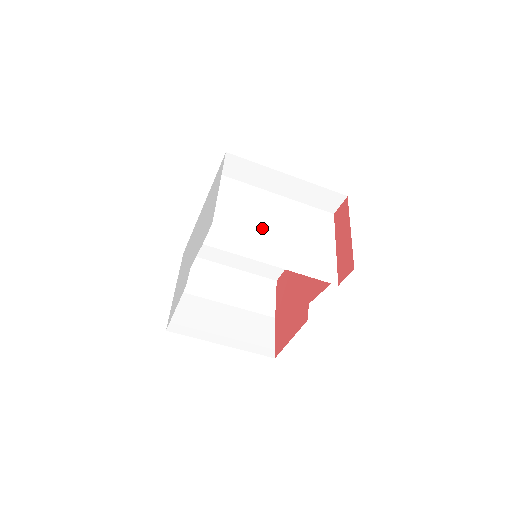
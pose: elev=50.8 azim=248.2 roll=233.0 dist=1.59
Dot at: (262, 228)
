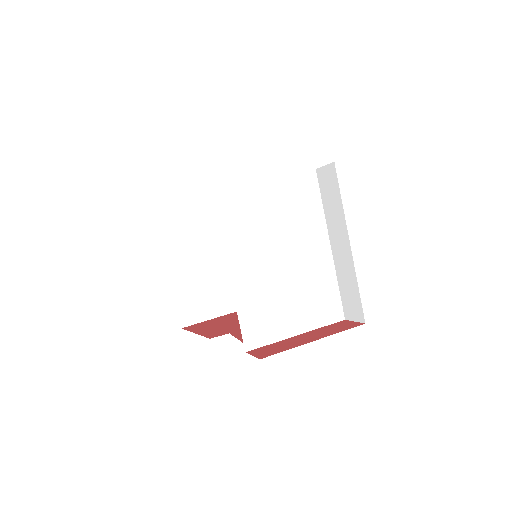
Dot at: (272, 242)
